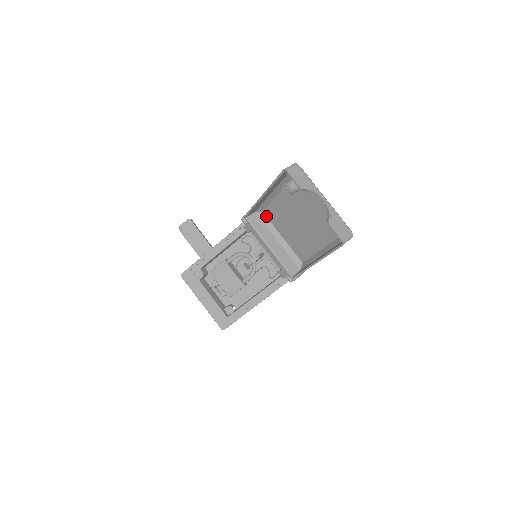
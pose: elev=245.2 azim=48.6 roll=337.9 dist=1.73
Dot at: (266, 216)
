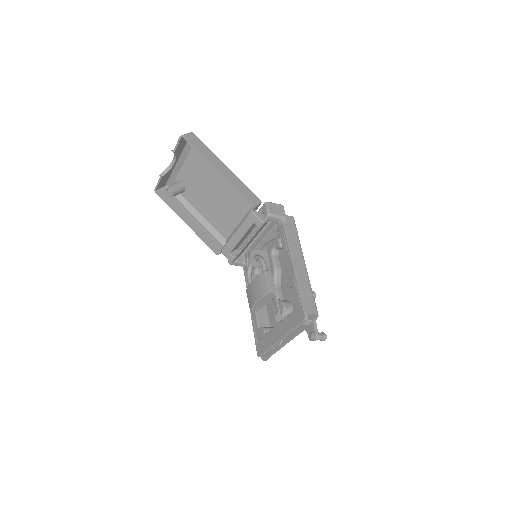
Dot at: (229, 237)
